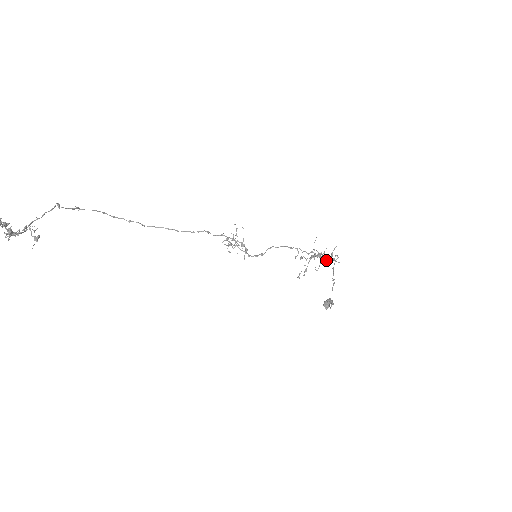
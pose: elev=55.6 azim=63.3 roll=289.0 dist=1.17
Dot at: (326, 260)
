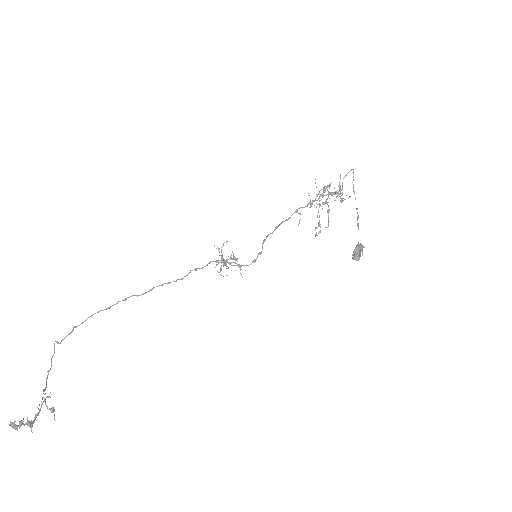
Dot at: (337, 196)
